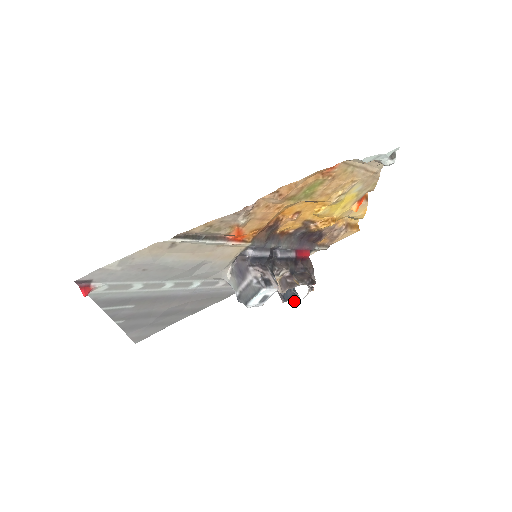
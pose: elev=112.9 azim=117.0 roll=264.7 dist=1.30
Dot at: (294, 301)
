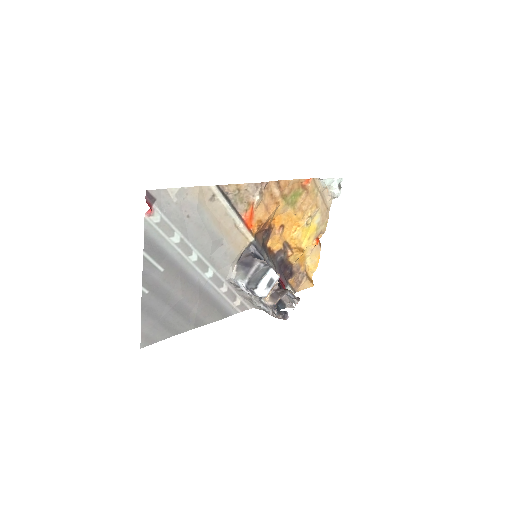
Dot at: (284, 316)
